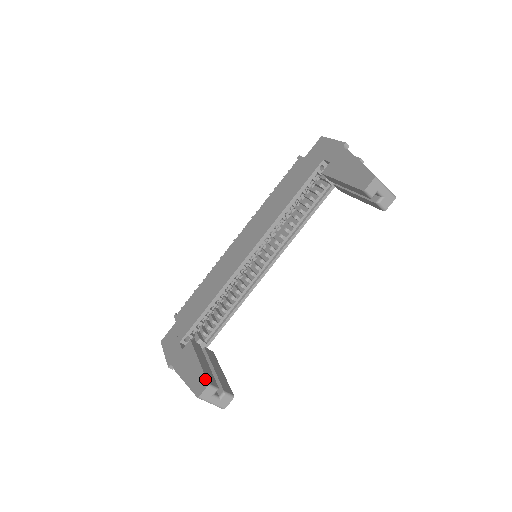
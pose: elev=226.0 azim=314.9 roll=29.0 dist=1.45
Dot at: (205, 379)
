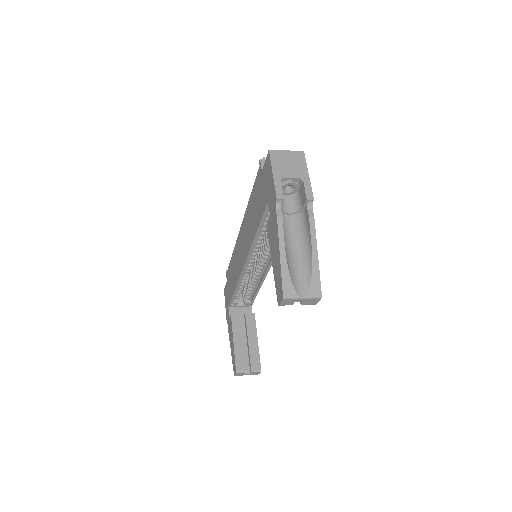
Dot at: (235, 366)
